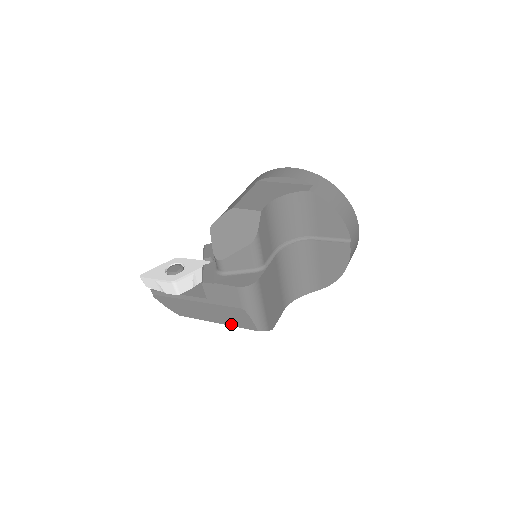
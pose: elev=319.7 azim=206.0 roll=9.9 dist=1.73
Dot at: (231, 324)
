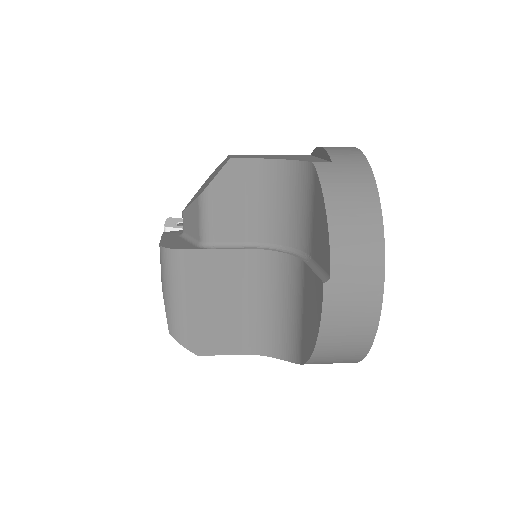
Dot at: occluded
